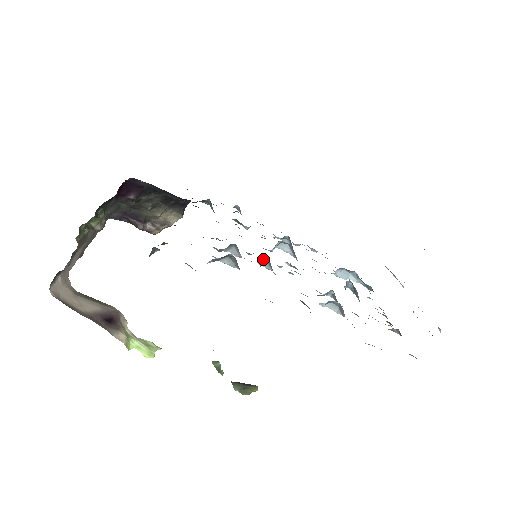
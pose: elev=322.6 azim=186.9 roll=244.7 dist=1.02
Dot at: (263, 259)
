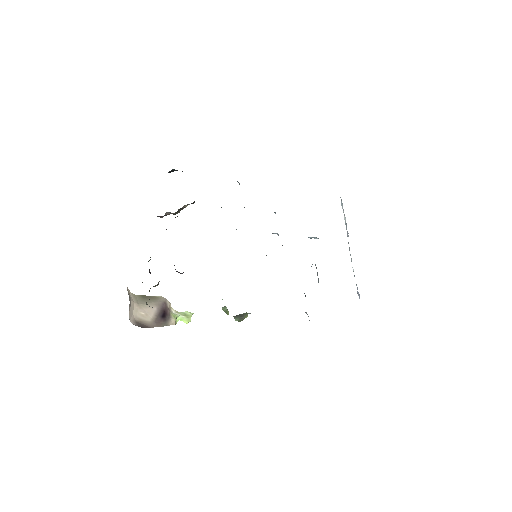
Dot at: occluded
